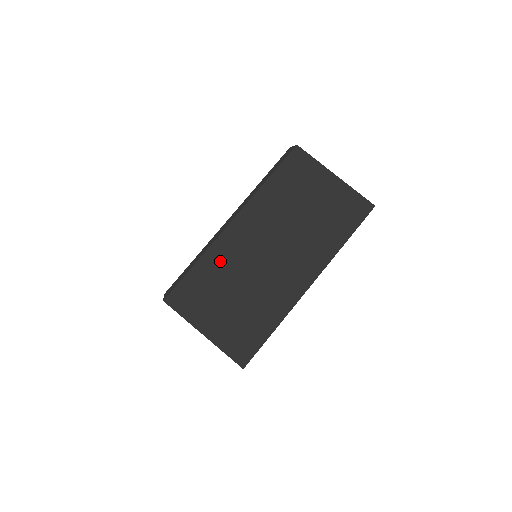
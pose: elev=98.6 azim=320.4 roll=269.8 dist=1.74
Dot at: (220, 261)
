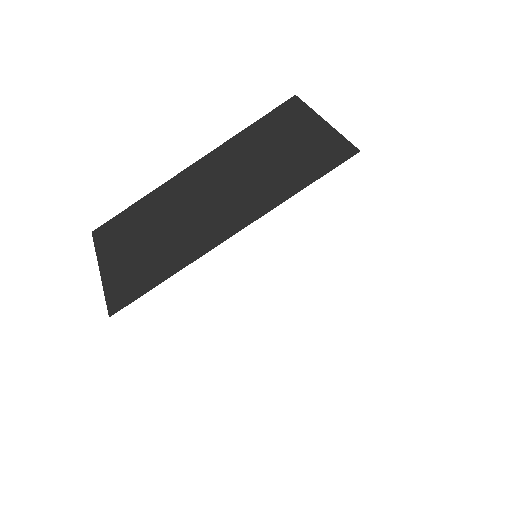
Dot at: (159, 200)
